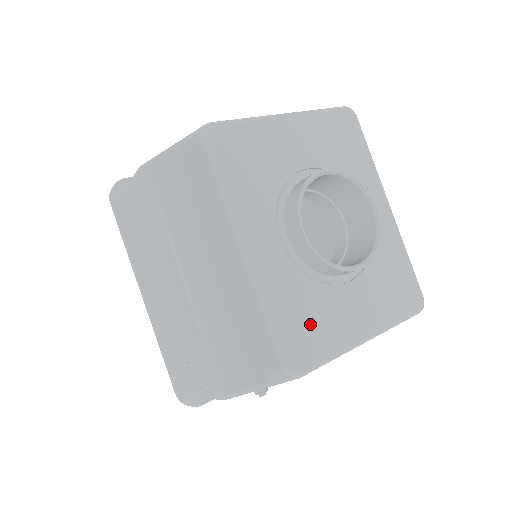
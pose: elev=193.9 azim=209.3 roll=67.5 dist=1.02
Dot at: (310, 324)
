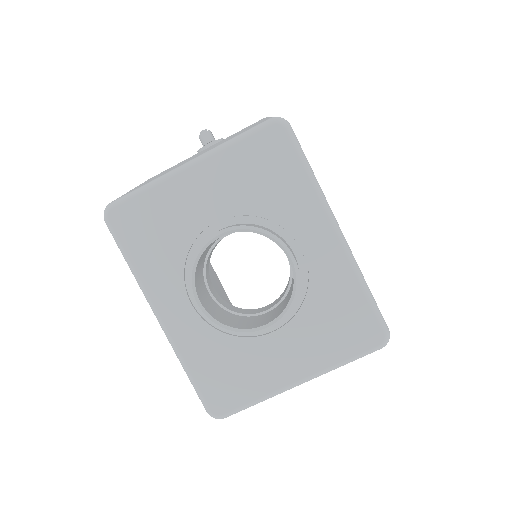
Dot at: (229, 376)
